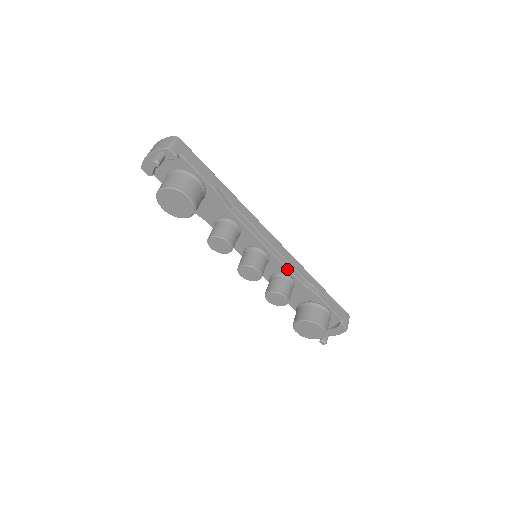
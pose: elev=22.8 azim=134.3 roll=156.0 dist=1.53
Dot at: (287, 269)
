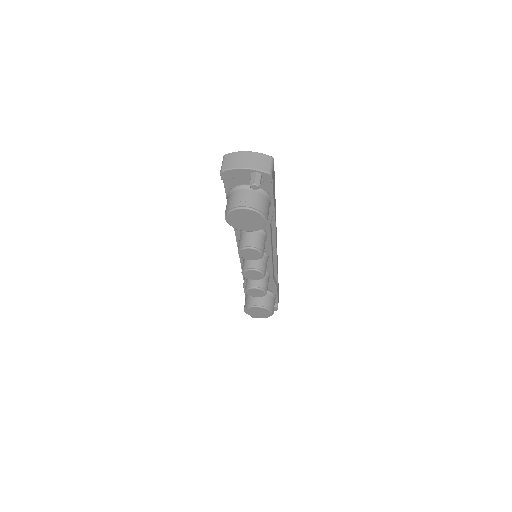
Dot at: (272, 269)
